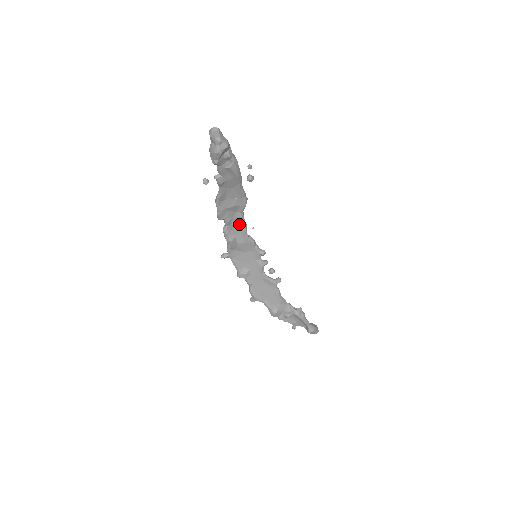
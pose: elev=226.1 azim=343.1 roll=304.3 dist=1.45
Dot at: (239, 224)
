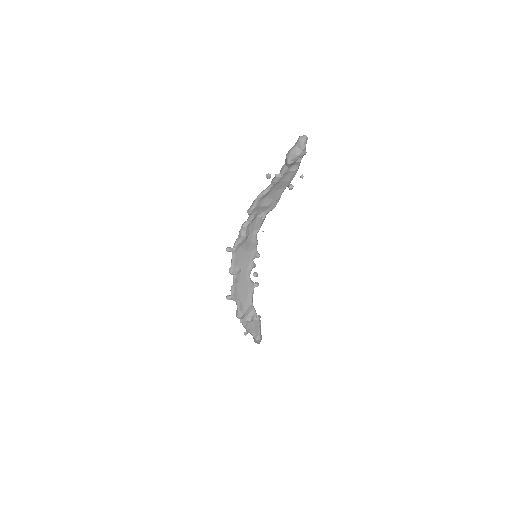
Dot at: (257, 224)
